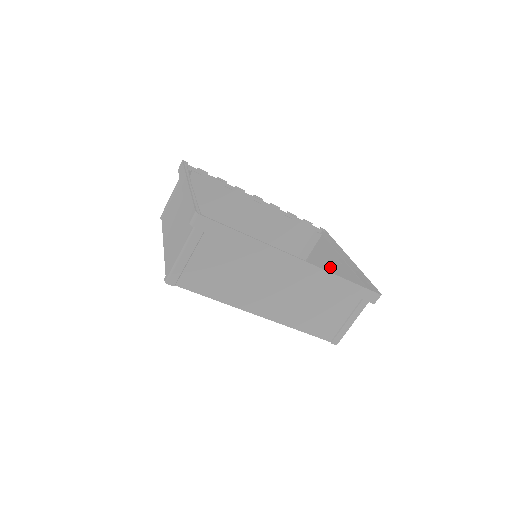
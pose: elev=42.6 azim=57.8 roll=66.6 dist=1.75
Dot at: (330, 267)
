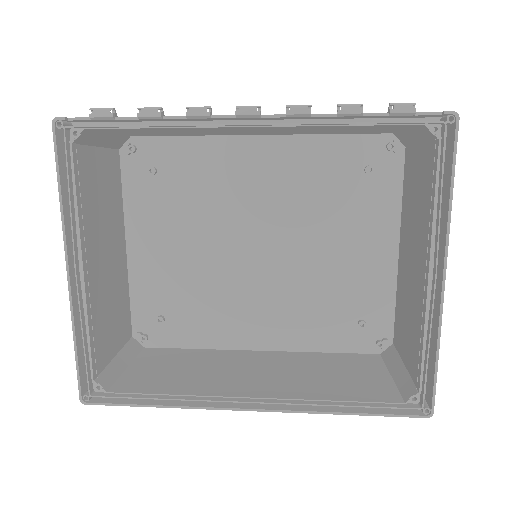
Dot at: (419, 246)
